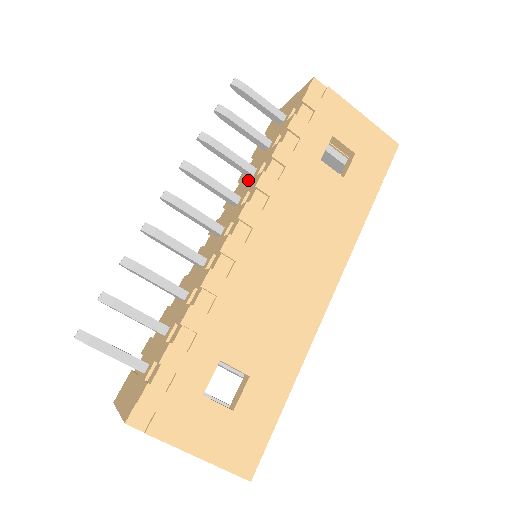
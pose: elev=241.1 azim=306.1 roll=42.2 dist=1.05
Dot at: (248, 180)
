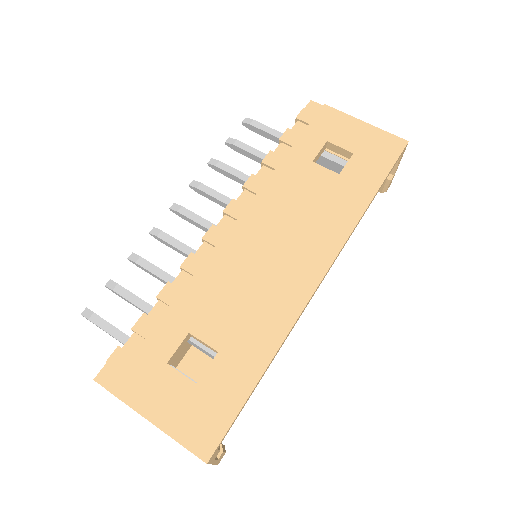
Dot at: occluded
